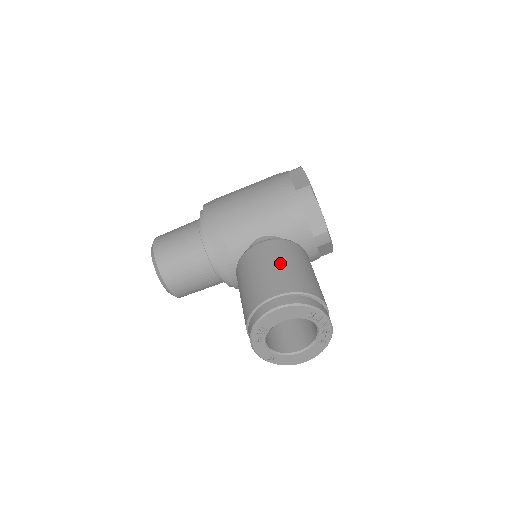
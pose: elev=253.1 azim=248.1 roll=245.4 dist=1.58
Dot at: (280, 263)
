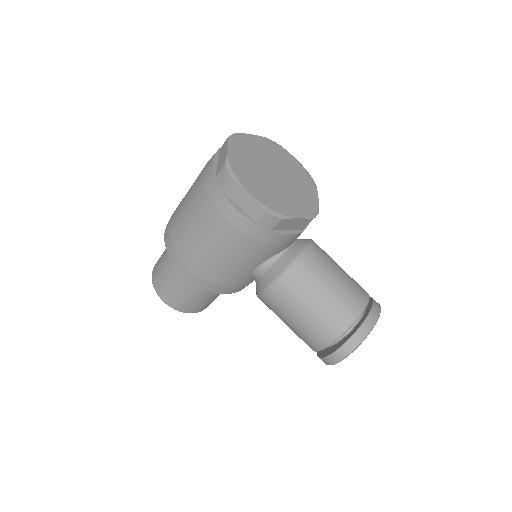
Dot at: (306, 309)
